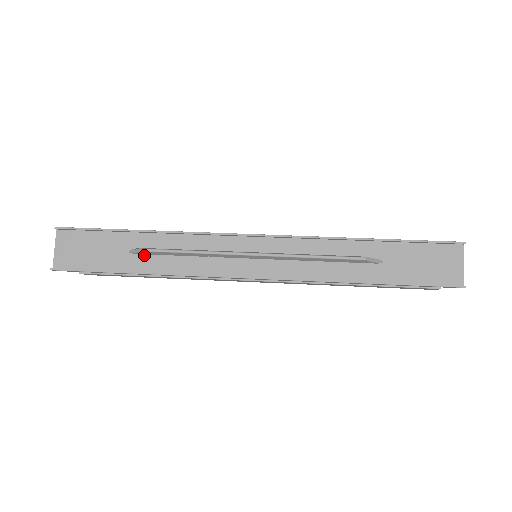
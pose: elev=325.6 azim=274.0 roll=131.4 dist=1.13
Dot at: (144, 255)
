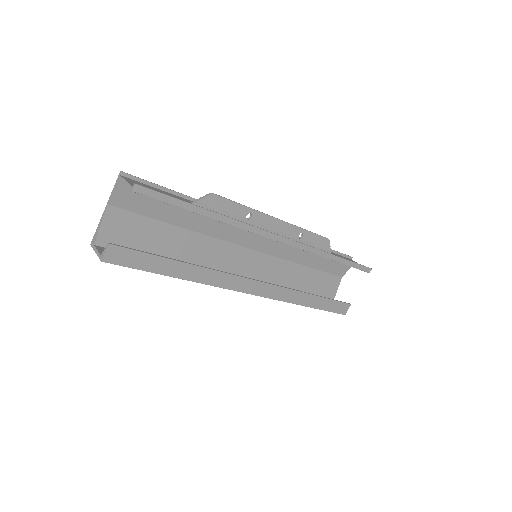
Dot at: occluded
